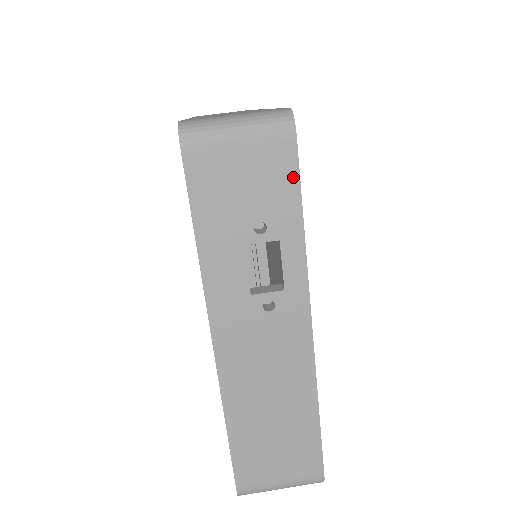
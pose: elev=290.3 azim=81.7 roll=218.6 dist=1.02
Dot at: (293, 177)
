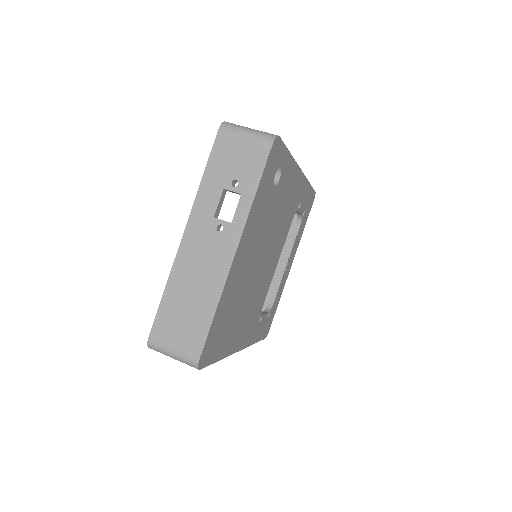
Dot at: (262, 165)
